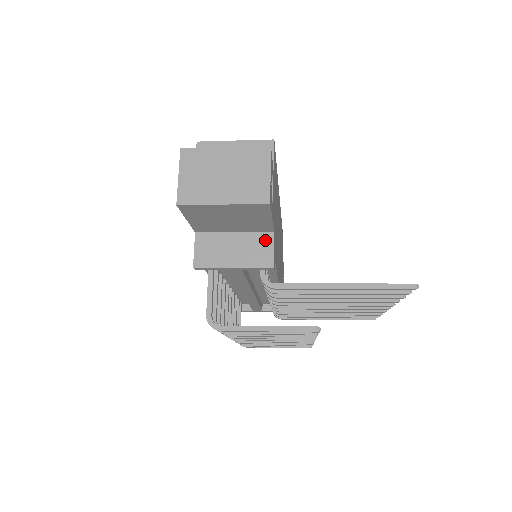
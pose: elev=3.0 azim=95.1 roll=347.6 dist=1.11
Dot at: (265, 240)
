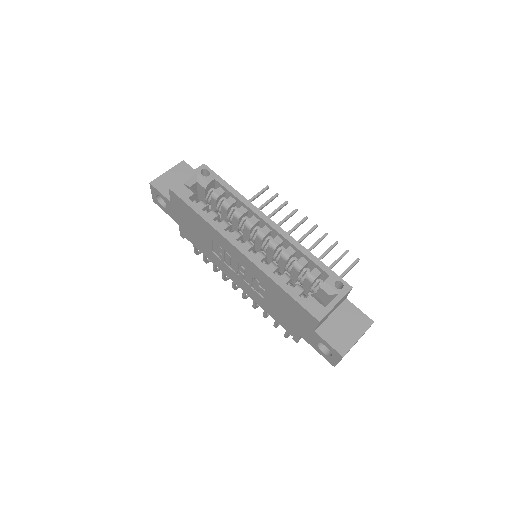
Dot at: occluded
